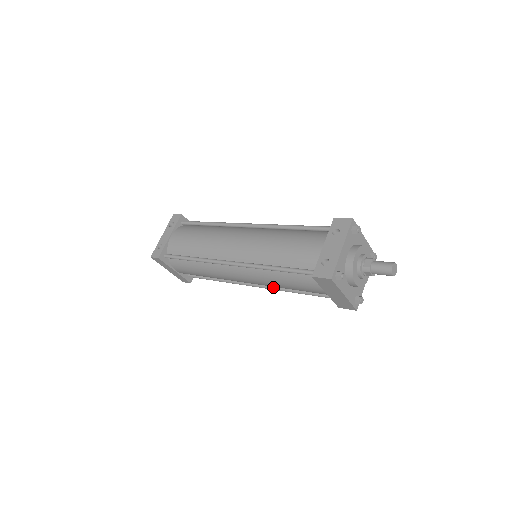
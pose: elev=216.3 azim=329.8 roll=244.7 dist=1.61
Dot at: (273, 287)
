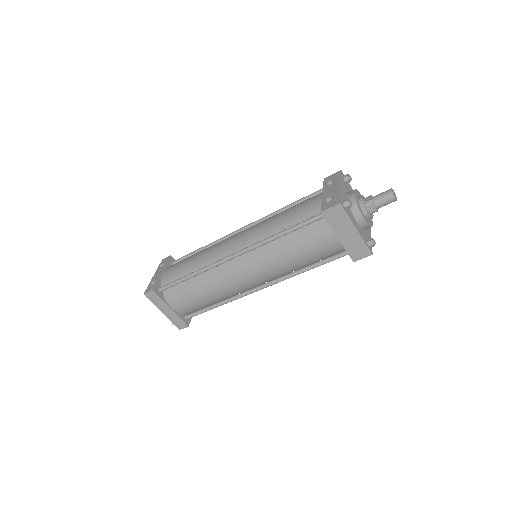
Dot at: (281, 277)
